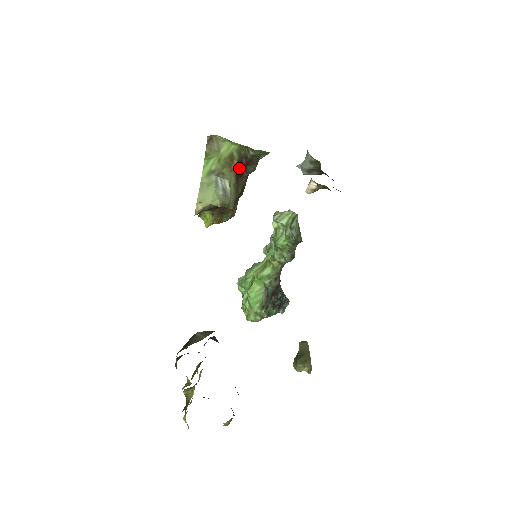
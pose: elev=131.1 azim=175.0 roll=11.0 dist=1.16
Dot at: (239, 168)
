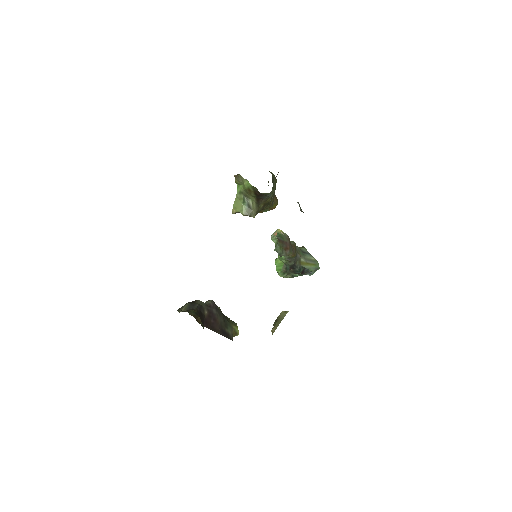
Dot at: (256, 196)
